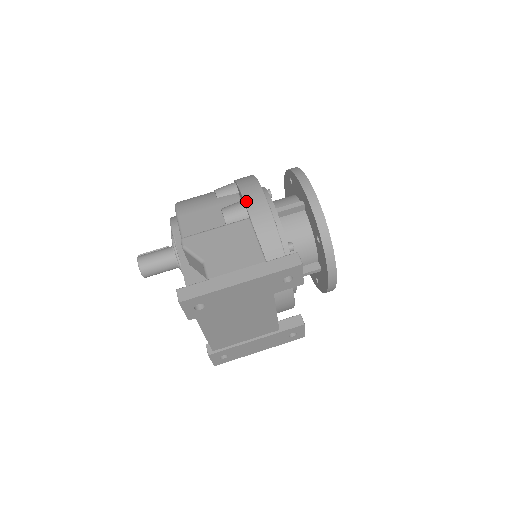
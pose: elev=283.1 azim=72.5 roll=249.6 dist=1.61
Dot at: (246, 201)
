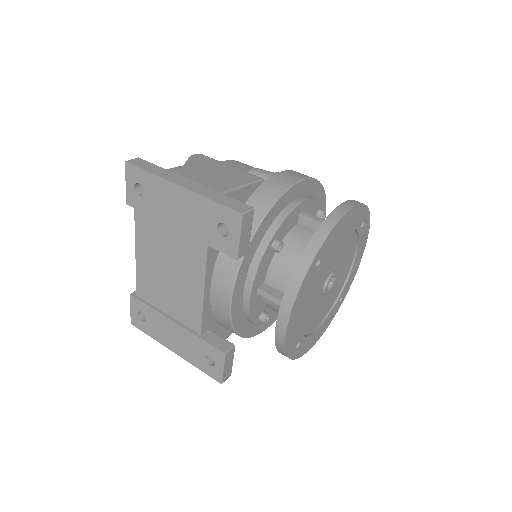
Dot at: (280, 172)
